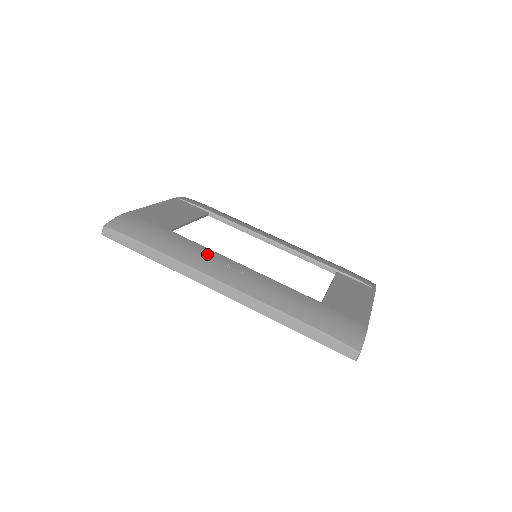
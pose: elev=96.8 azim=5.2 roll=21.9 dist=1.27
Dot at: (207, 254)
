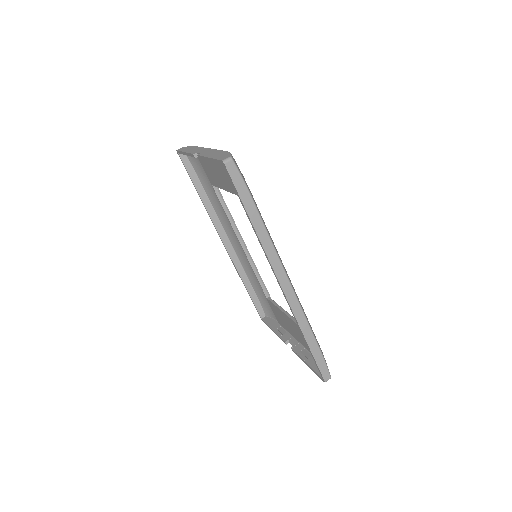
Dot at: occluded
